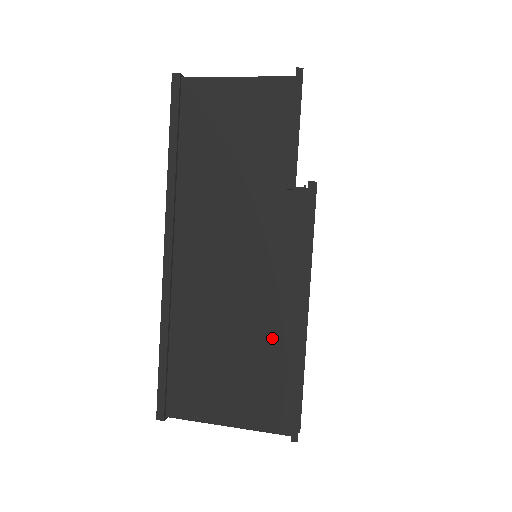
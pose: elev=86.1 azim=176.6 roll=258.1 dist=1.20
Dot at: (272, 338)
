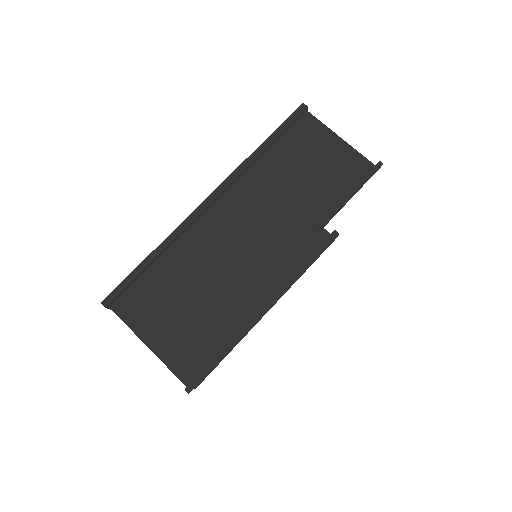
Dot at: (230, 310)
